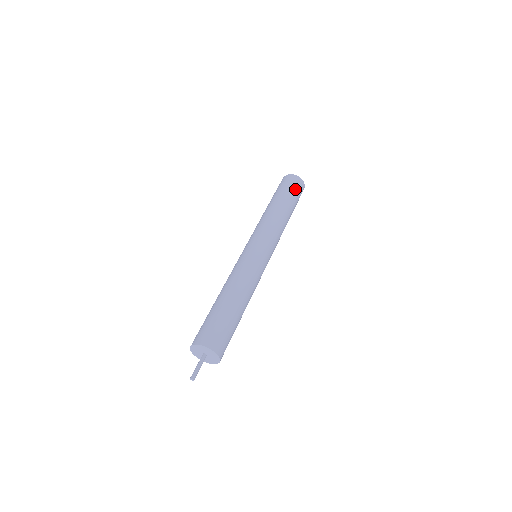
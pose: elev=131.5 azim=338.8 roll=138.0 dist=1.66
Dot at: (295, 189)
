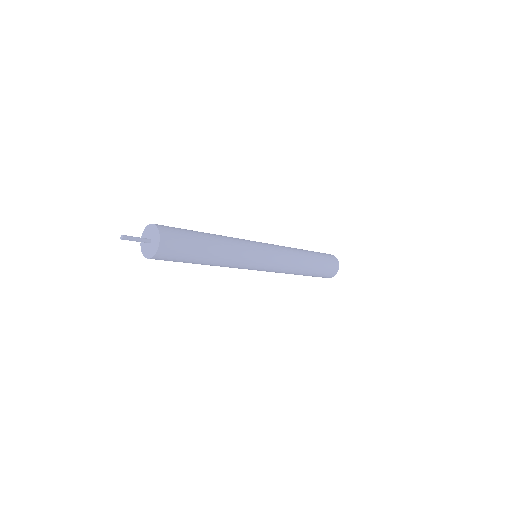
Dot at: (327, 259)
